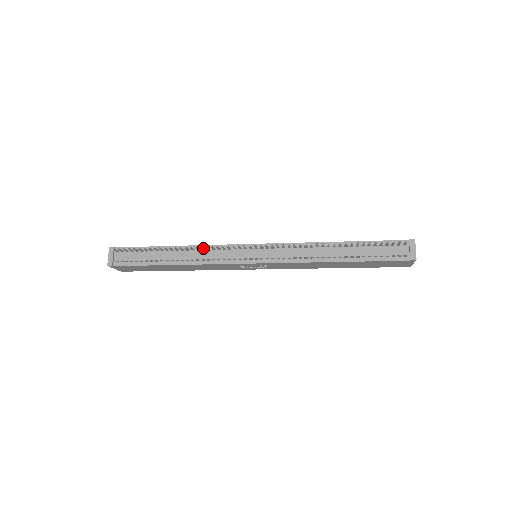
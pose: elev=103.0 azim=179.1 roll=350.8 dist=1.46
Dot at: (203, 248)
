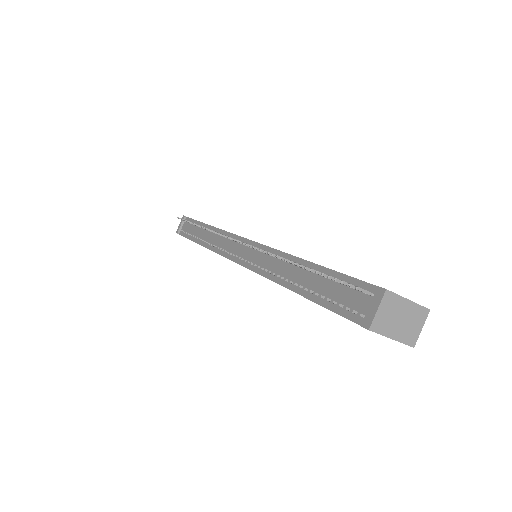
Dot at: occluded
